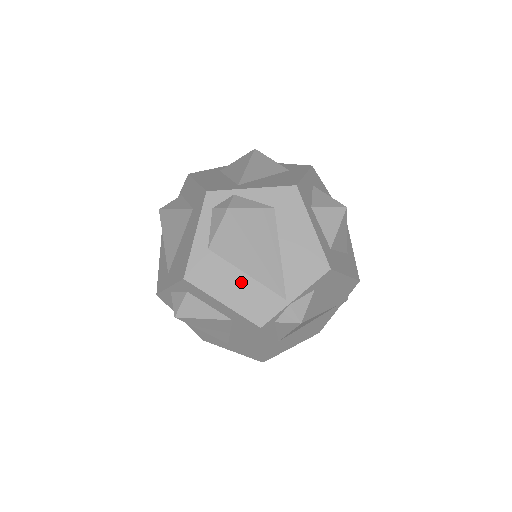
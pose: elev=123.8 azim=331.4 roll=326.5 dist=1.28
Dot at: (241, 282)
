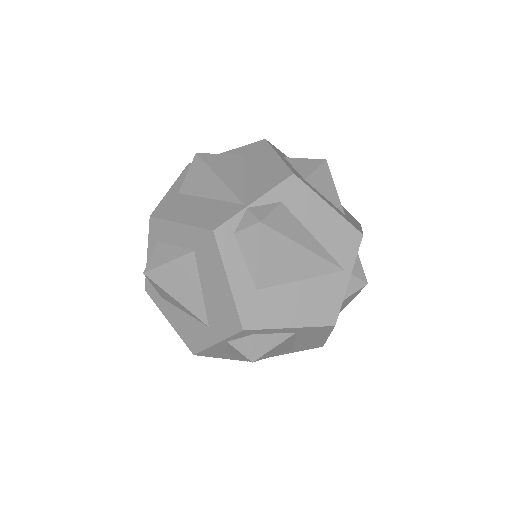
Dot at: (202, 205)
